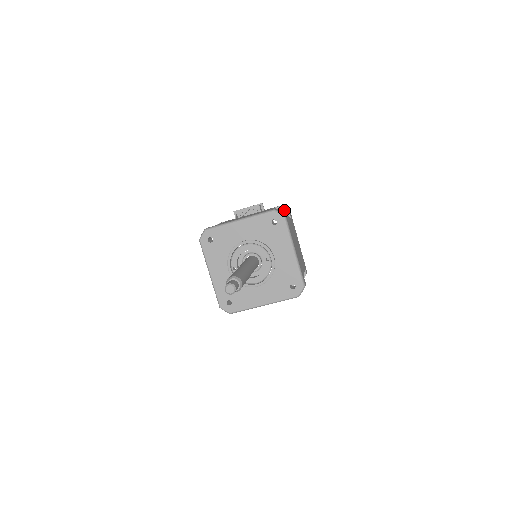
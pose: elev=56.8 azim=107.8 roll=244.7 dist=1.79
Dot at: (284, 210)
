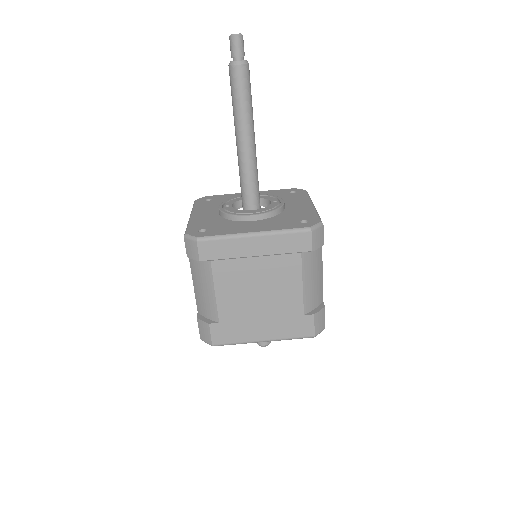
Dot at: occluded
